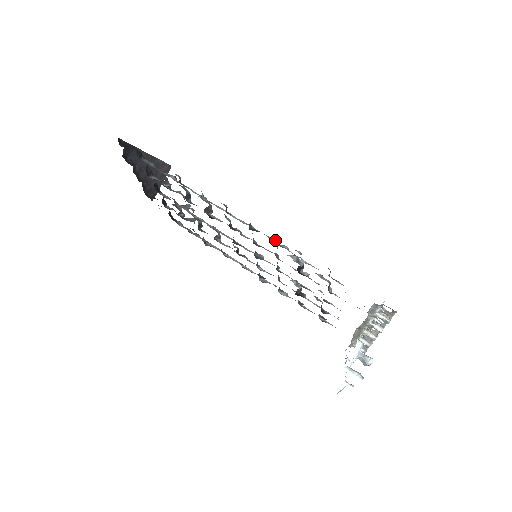
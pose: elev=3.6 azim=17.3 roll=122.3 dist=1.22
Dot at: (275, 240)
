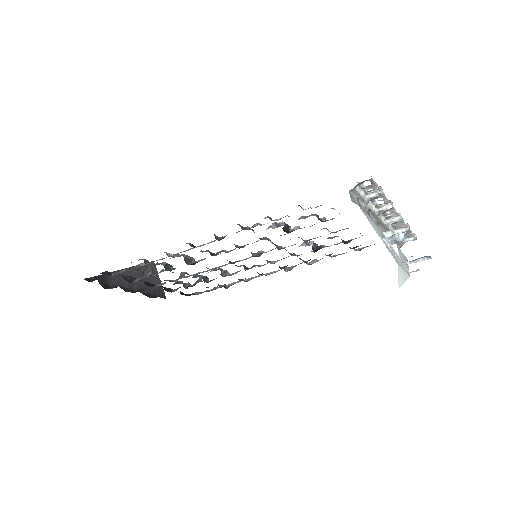
Dot at: (243, 228)
